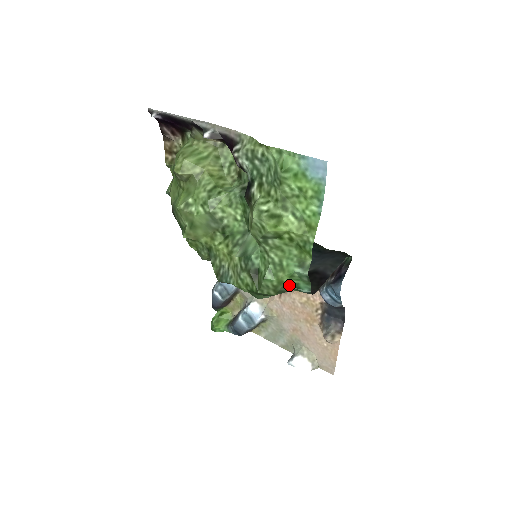
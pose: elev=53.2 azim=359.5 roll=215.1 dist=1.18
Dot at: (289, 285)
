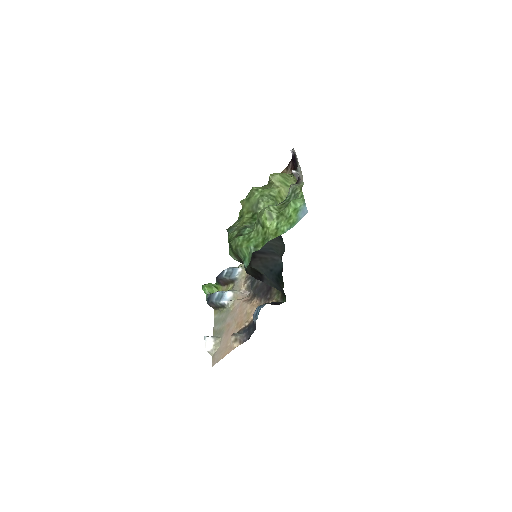
Dot at: (243, 252)
